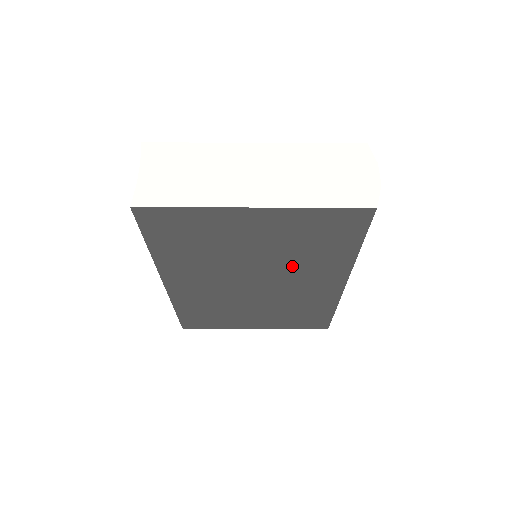
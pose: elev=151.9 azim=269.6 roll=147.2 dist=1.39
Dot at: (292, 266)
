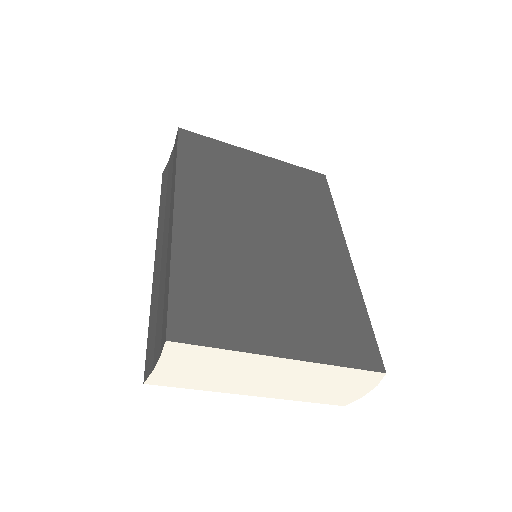
Dot at: (295, 216)
